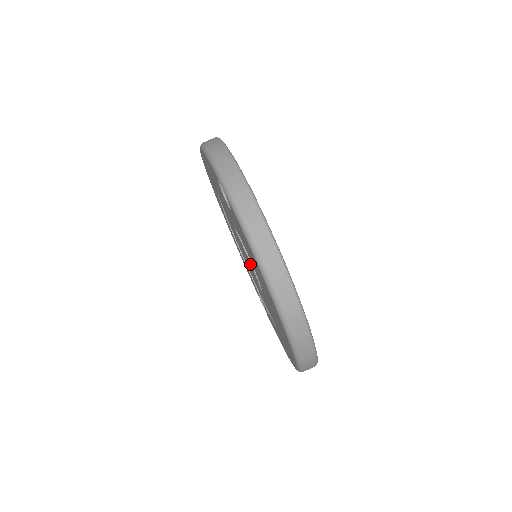
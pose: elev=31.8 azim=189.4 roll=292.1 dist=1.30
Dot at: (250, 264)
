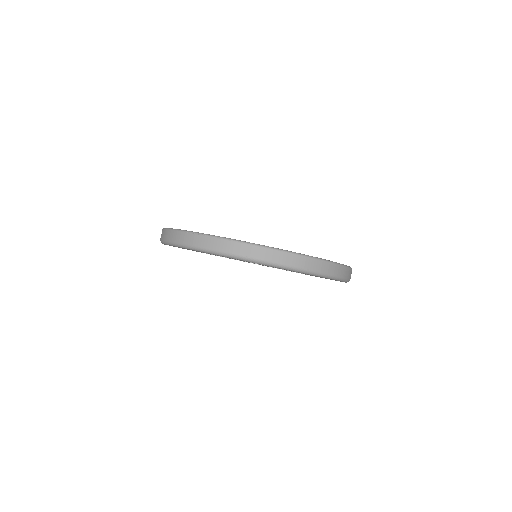
Dot at: occluded
